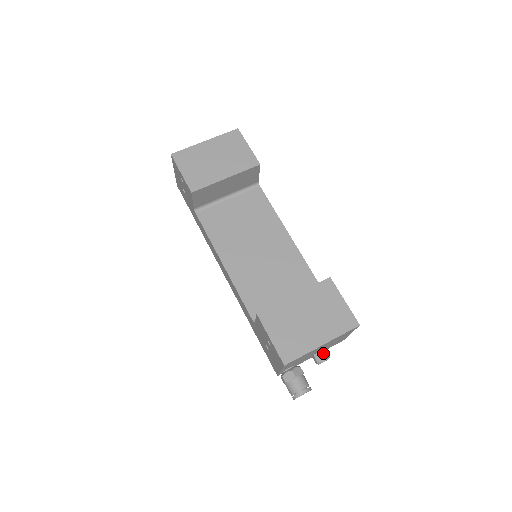
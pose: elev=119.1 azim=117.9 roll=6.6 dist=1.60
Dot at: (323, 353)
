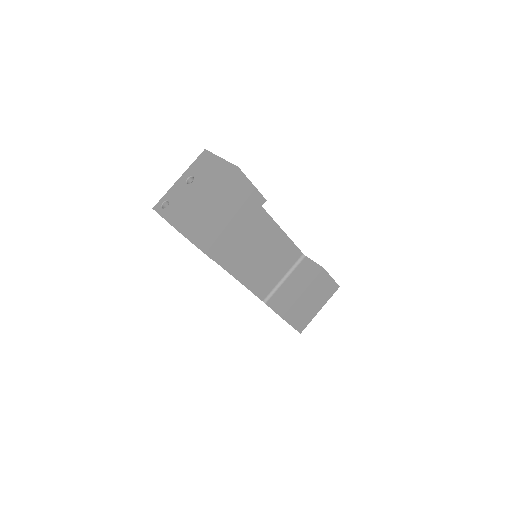
Dot at: occluded
